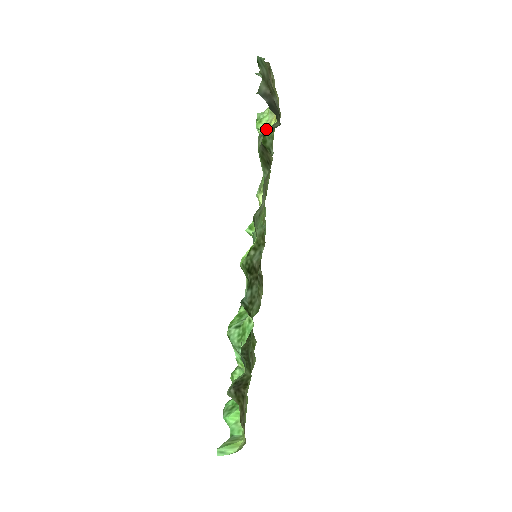
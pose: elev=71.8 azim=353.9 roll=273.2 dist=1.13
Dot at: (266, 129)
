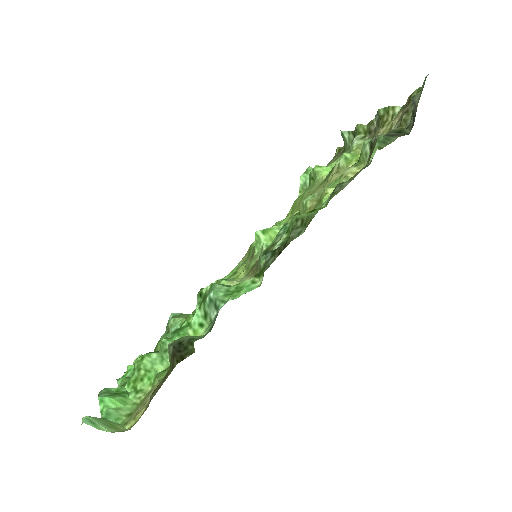
Dot at: occluded
